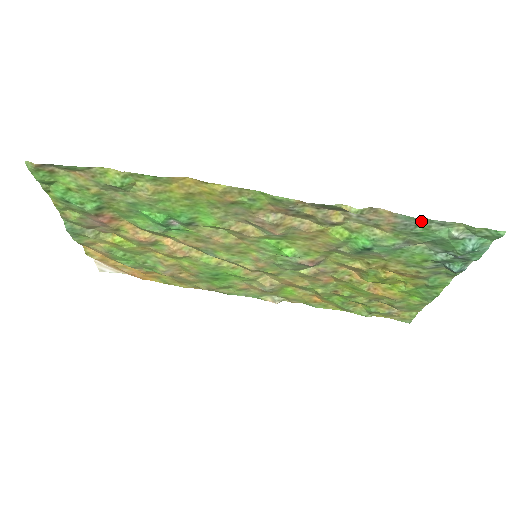
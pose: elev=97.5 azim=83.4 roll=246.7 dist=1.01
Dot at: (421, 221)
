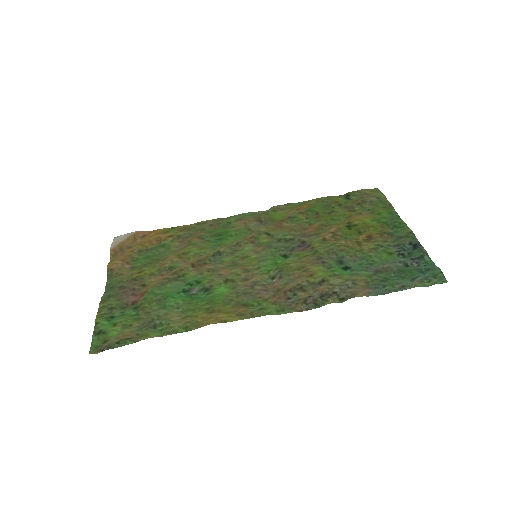
Dot at: (387, 290)
